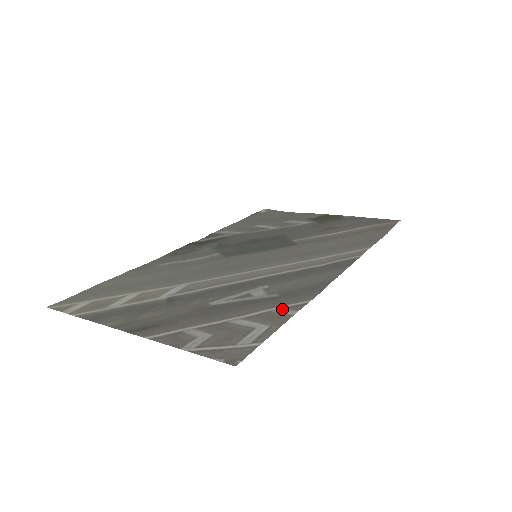
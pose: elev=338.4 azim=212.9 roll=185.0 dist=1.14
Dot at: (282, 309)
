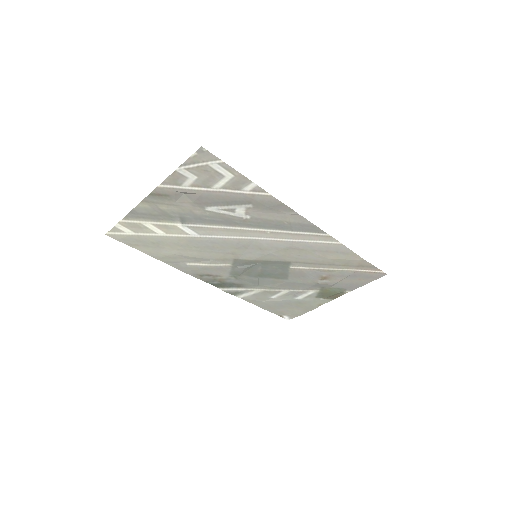
Dot at: (248, 190)
